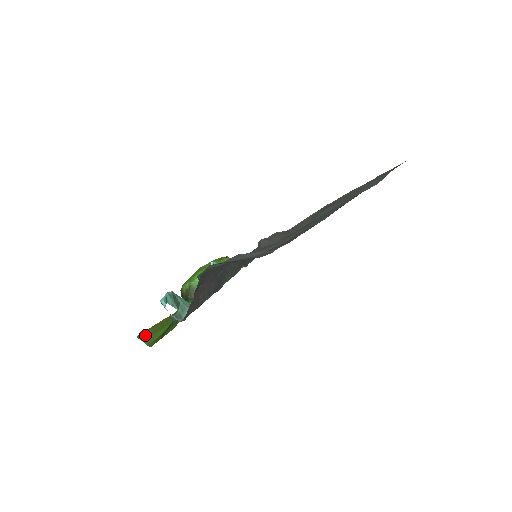
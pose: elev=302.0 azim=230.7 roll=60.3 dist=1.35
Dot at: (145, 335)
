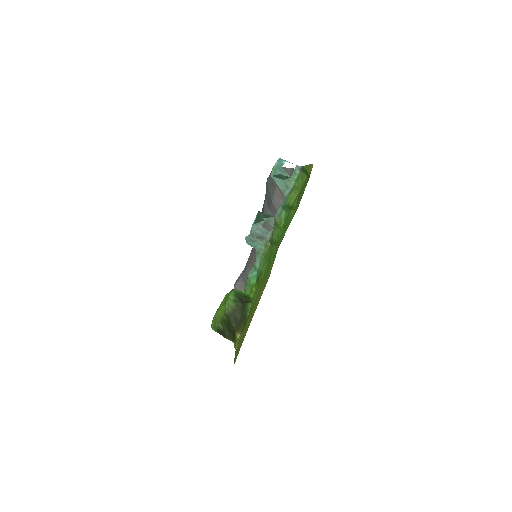
Dot at: (258, 301)
